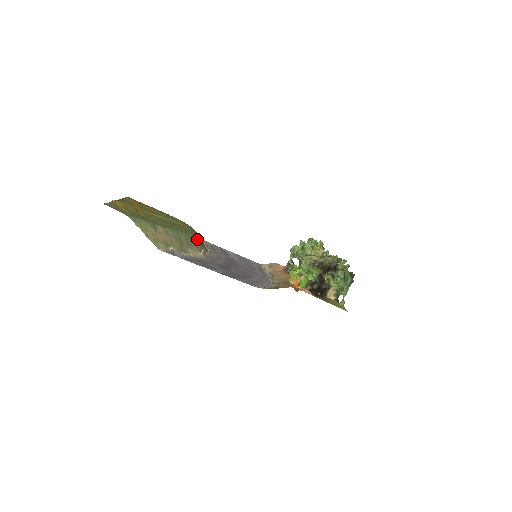
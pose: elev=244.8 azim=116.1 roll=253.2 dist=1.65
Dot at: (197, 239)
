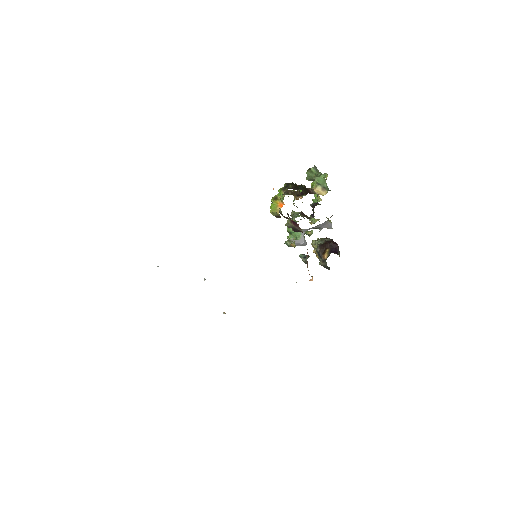
Dot at: occluded
